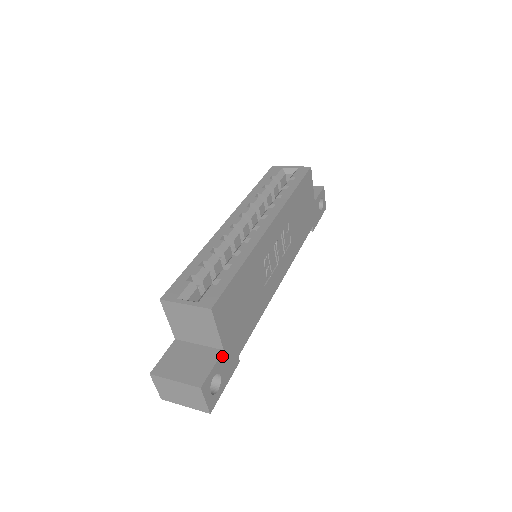
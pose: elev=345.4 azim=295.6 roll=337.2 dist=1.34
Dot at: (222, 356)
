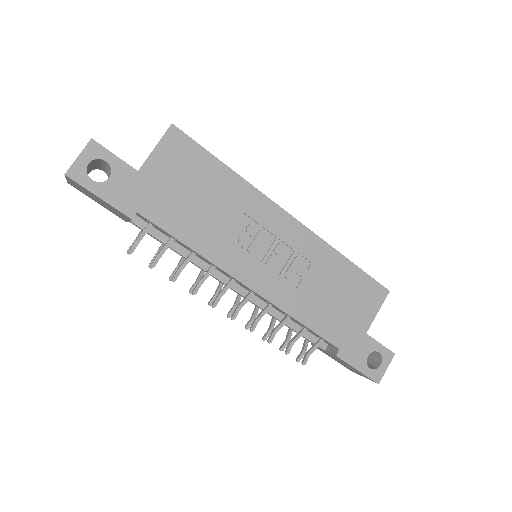
Dot at: (131, 171)
